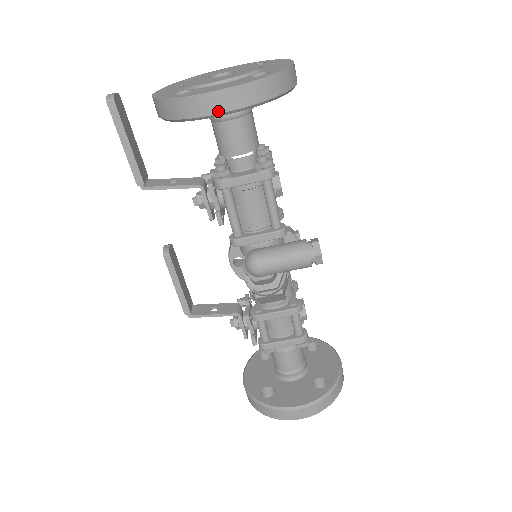
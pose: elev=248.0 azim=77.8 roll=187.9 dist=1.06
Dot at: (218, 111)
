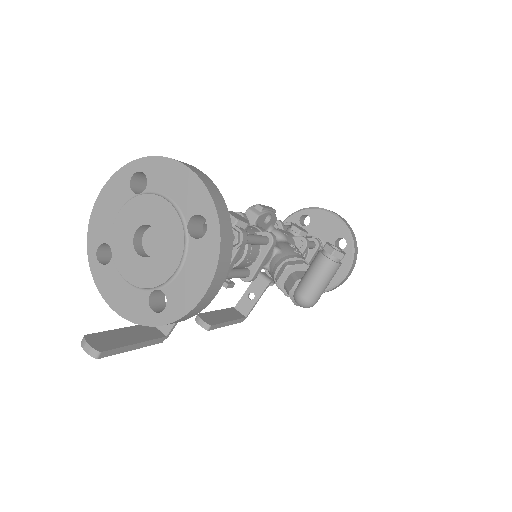
Dot at: (215, 294)
